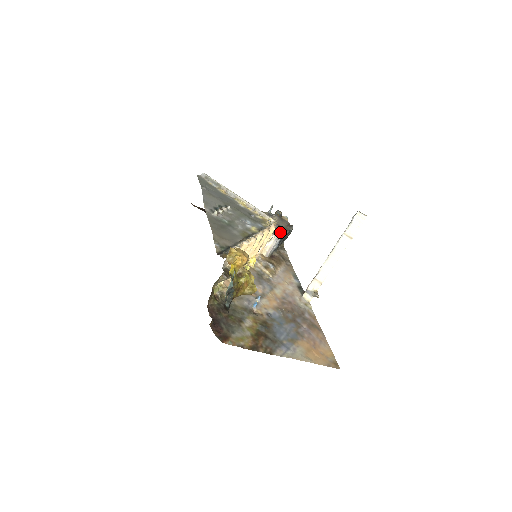
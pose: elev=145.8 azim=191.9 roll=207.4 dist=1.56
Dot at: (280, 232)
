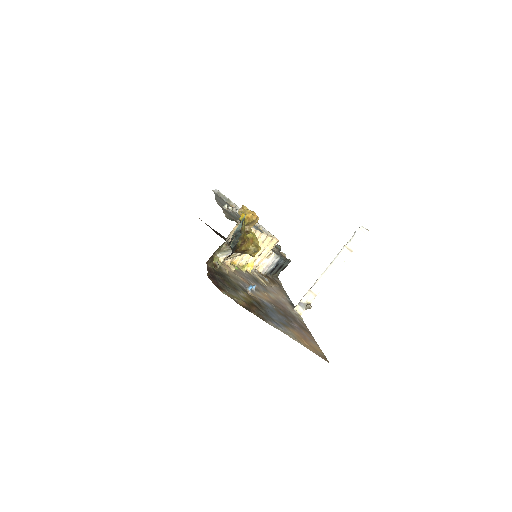
Dot at: occluded
